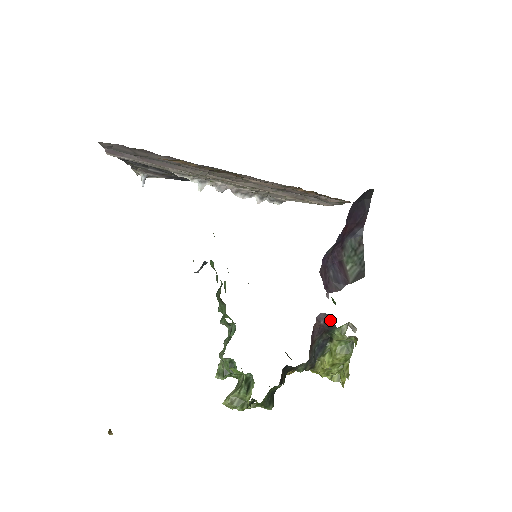
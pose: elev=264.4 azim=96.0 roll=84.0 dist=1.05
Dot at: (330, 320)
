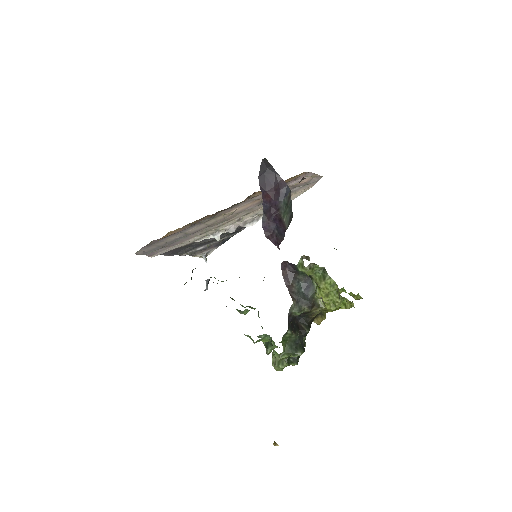
Dot at: (290, 264)
